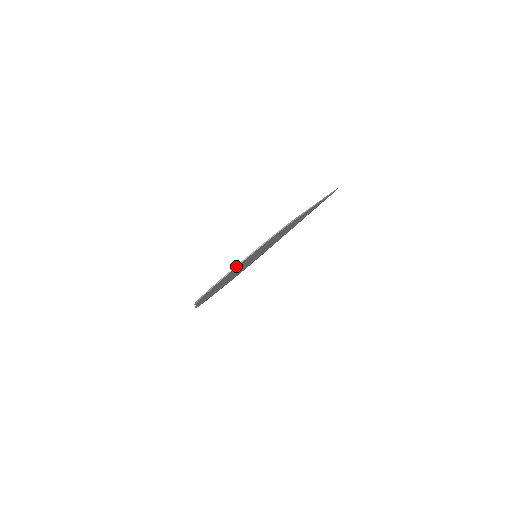
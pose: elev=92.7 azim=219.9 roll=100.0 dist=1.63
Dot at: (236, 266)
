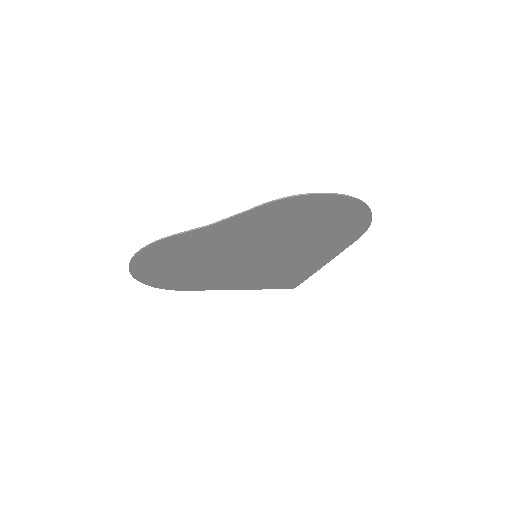
Dot at: (362, 201)
